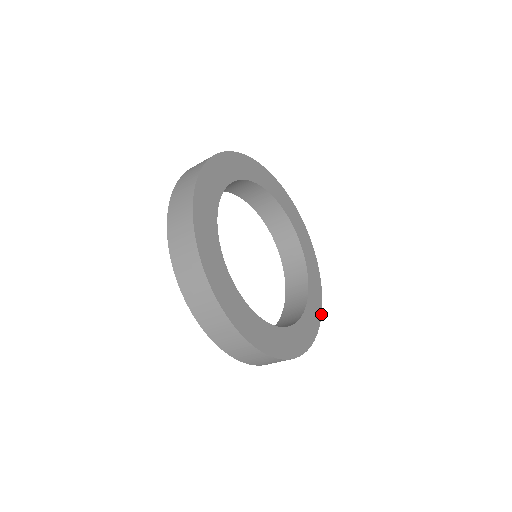
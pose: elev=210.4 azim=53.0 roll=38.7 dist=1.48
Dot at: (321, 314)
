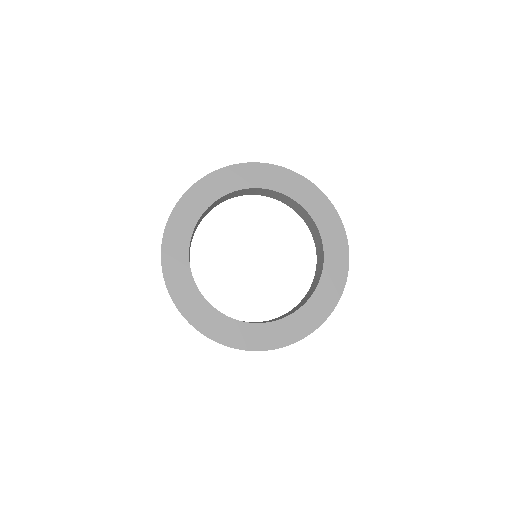
Dot at: (348, 269)
